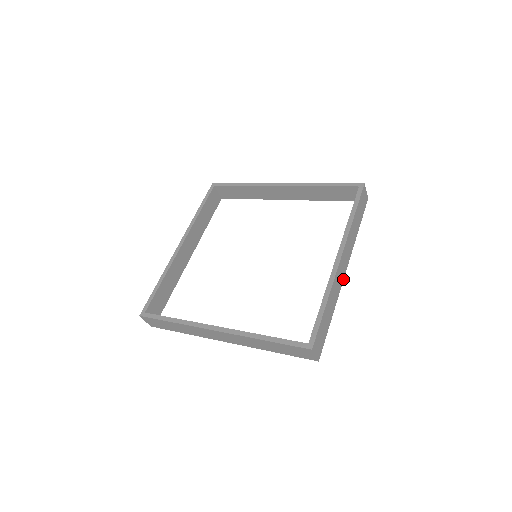
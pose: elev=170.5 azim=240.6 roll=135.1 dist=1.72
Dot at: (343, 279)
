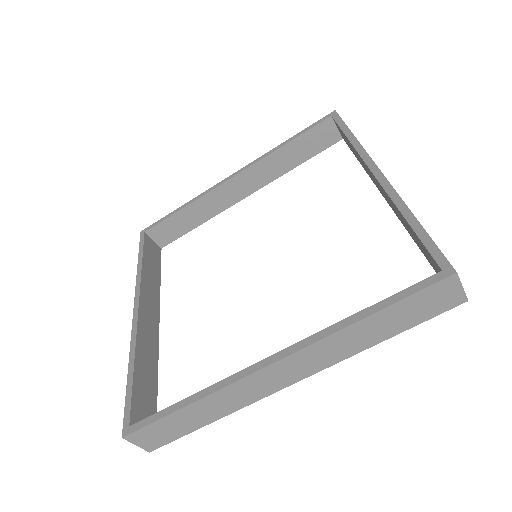
Dot at: (276, 390)
